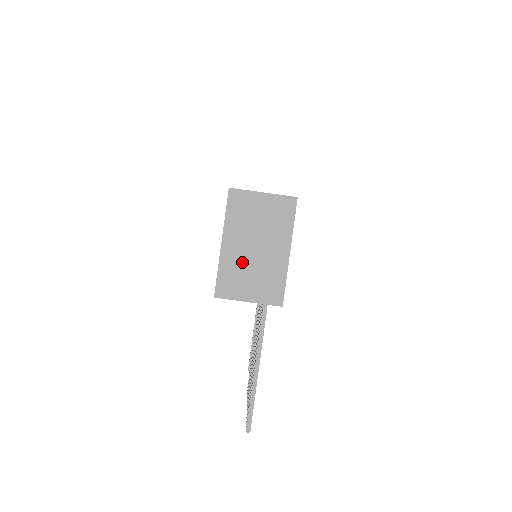
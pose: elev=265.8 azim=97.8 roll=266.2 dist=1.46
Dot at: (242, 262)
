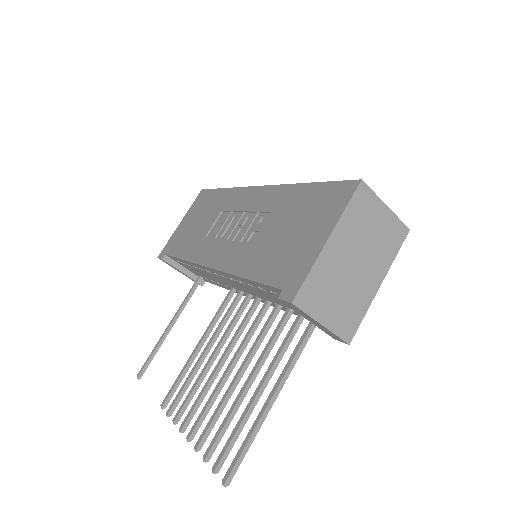
Dot at: (337, 274)
